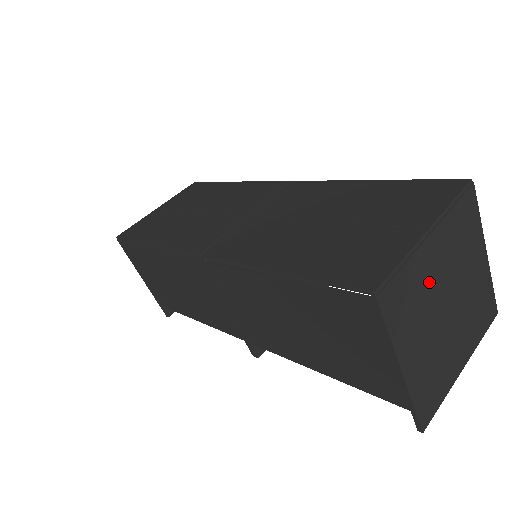
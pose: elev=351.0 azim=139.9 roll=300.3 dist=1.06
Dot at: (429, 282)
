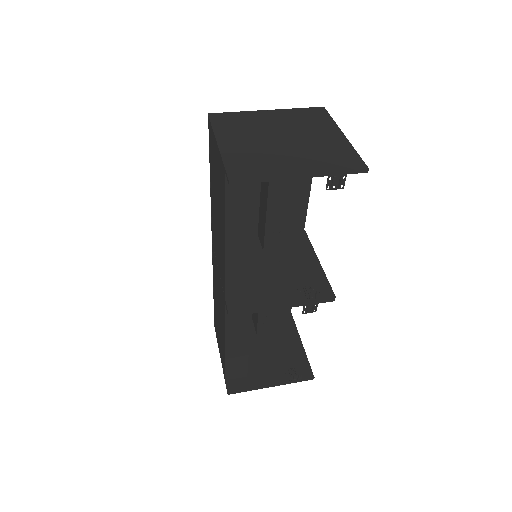
Dot at: (261, 124)
